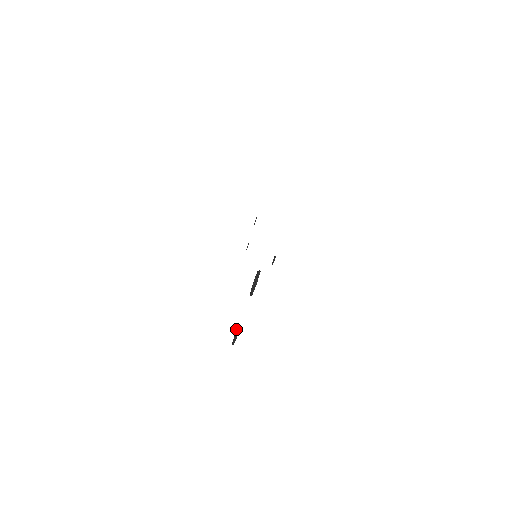
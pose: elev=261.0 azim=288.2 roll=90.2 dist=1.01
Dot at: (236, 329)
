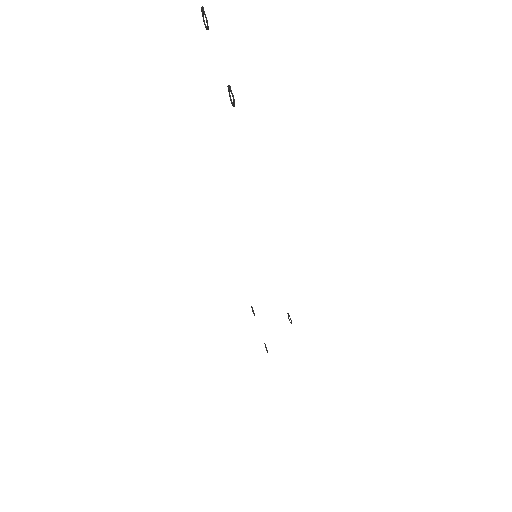
Dot at: (231, 103)
